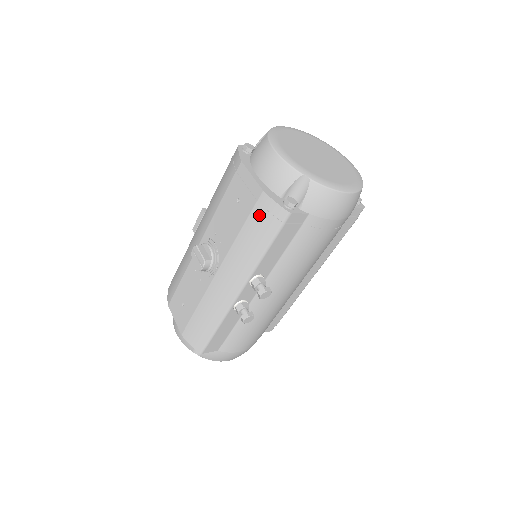
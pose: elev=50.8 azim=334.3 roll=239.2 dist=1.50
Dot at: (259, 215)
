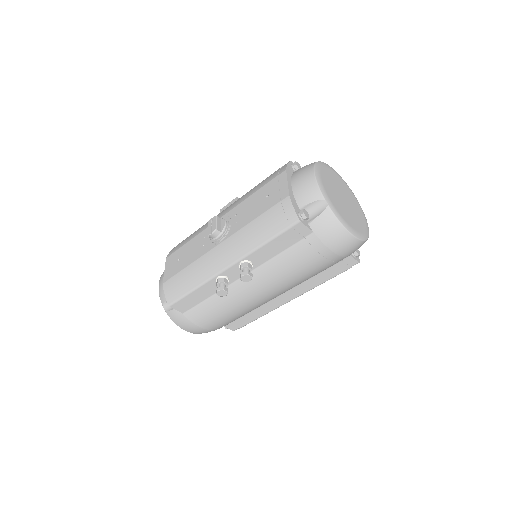
Dot at: (276, 212)
